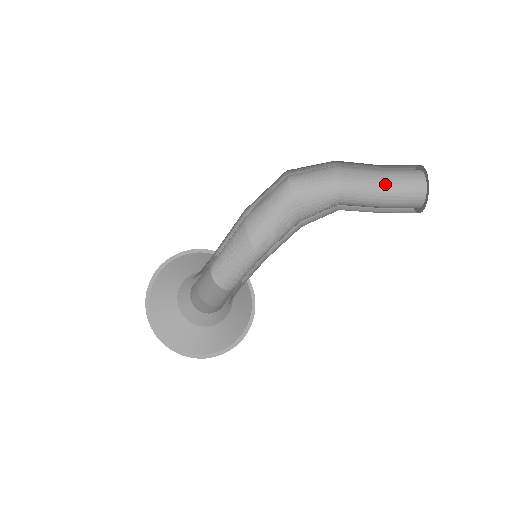
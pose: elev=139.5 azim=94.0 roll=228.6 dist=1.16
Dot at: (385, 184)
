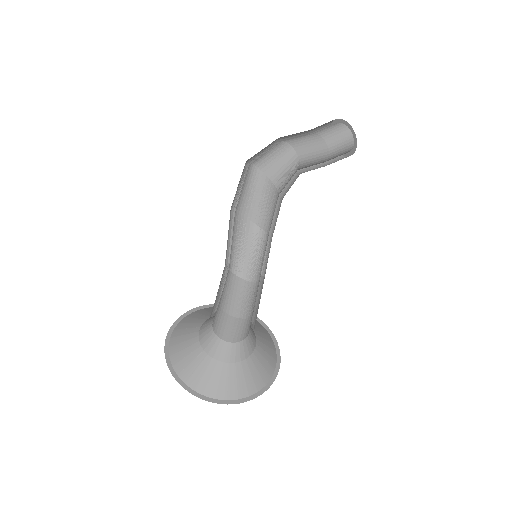
Dot at: (321, 137)
